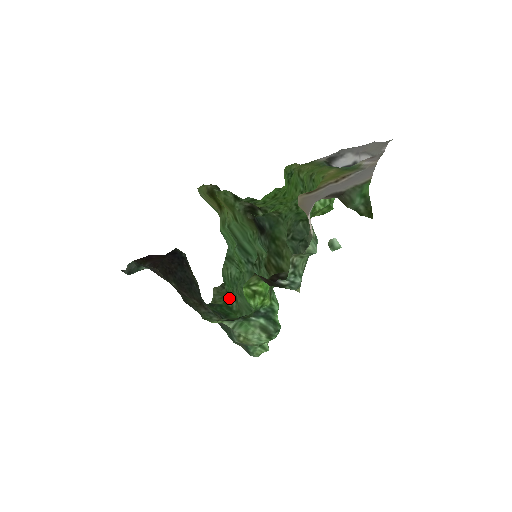
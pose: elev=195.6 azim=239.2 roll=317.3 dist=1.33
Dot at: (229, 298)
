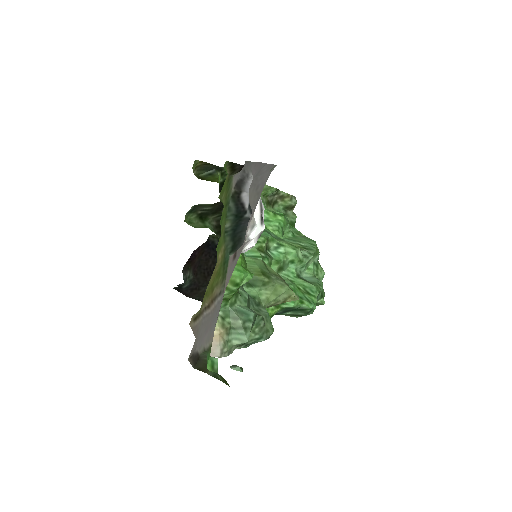
Dot at: occluded
